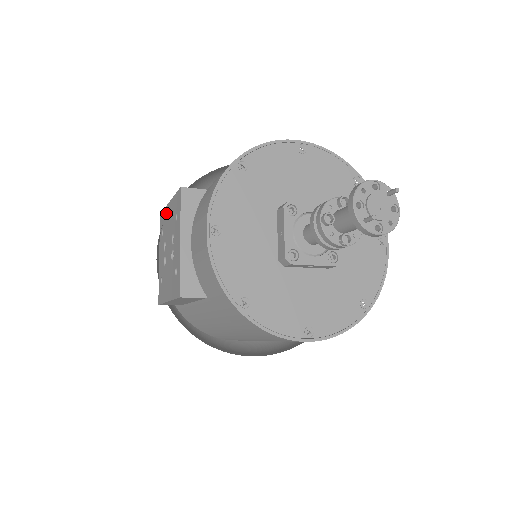
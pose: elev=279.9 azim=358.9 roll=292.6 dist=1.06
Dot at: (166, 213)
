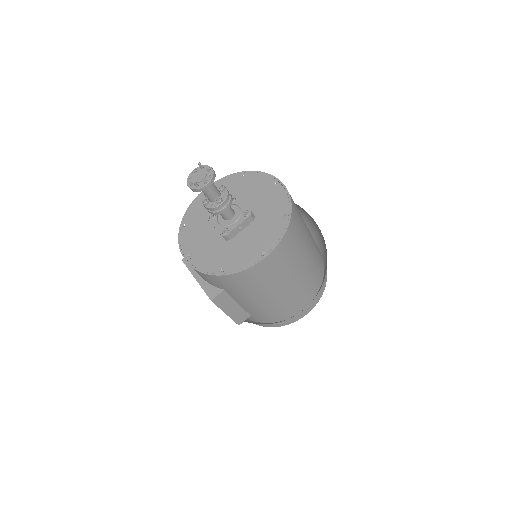
Dot at: occluded
